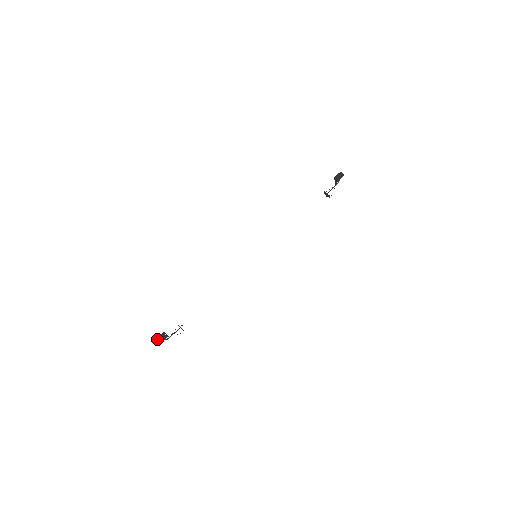
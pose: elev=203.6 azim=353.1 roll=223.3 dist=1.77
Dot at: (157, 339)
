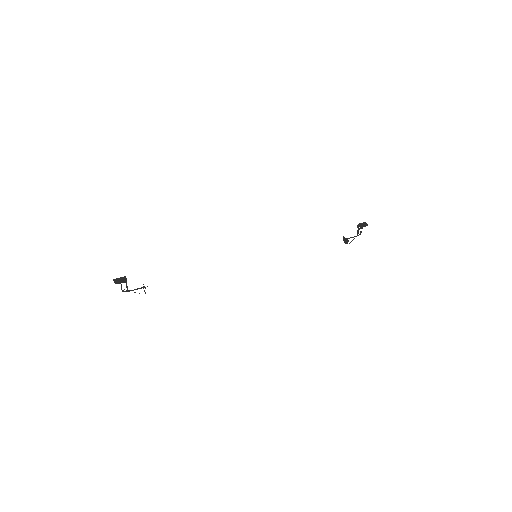
Dot at: (114, 280)
